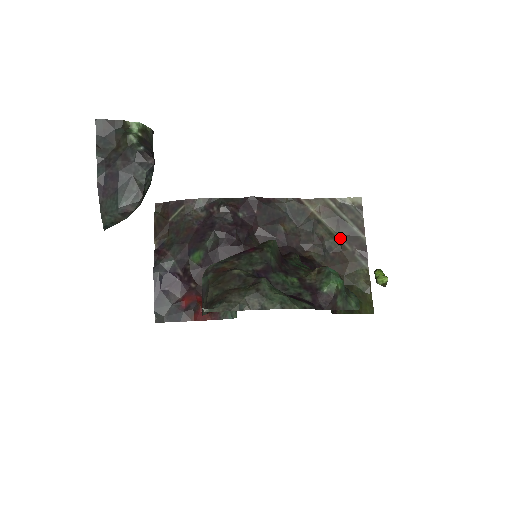
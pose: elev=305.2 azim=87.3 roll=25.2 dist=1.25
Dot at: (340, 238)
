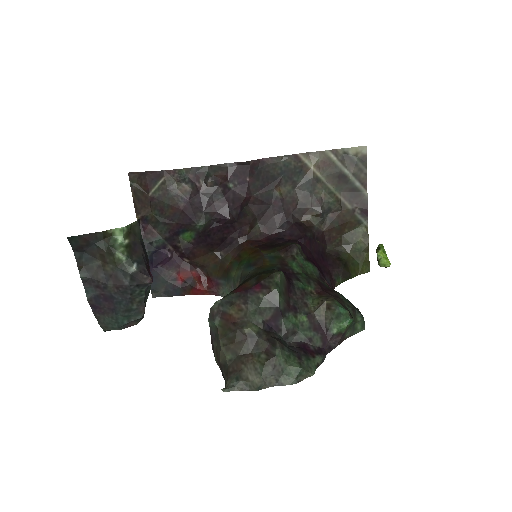
Dot at: (340, 196)
